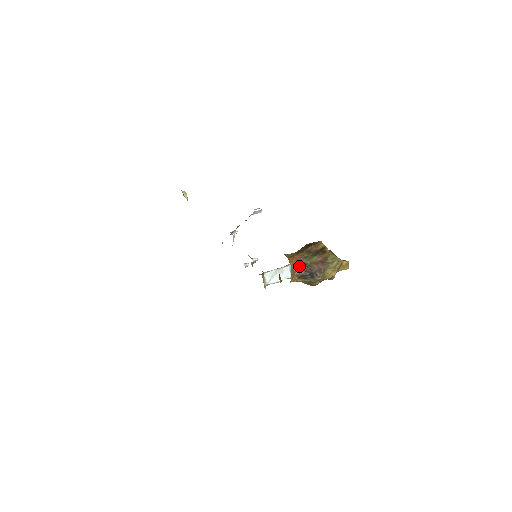
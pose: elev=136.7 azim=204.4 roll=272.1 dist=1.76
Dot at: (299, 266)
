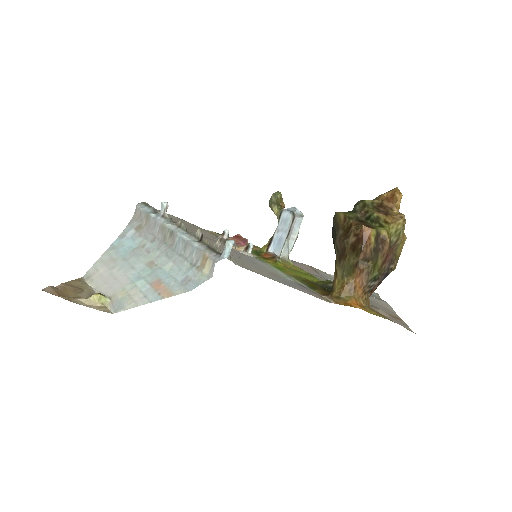
Dot at: (369, 289)
